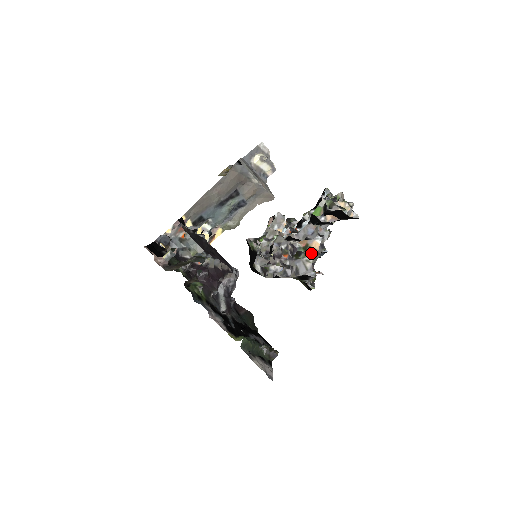
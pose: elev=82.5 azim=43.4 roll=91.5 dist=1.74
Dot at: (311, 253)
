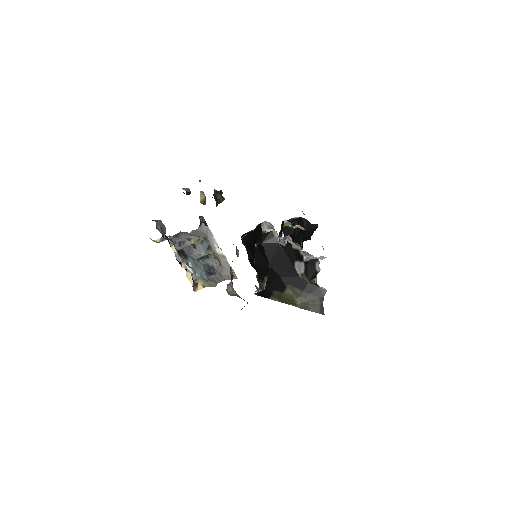
Dot at: occluded
